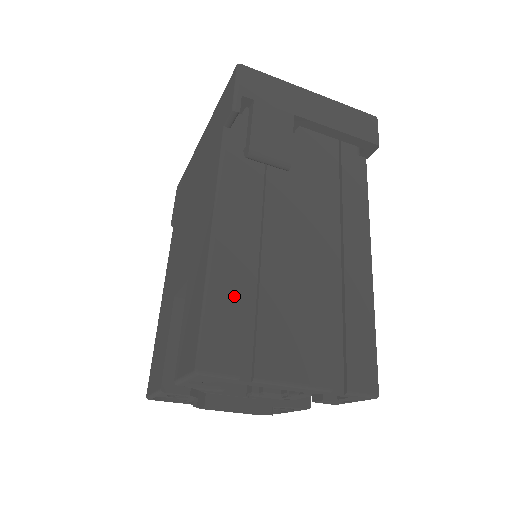
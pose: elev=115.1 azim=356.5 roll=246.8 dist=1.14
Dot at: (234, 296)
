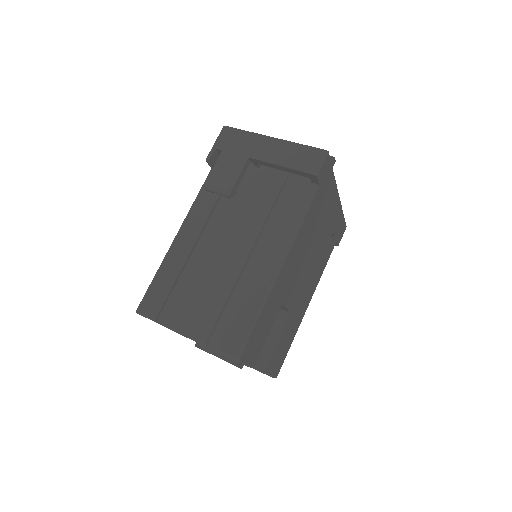
Dot at: (171, 275)
